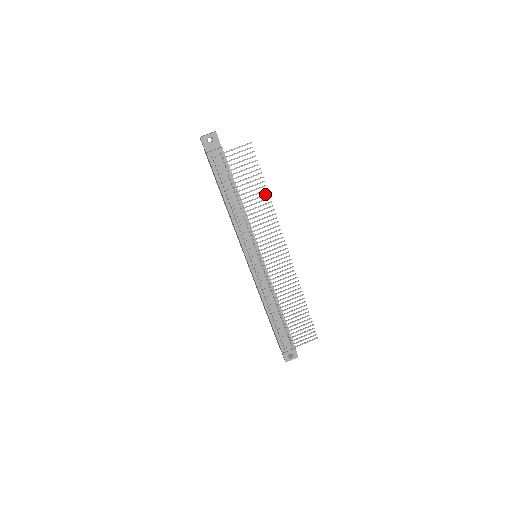
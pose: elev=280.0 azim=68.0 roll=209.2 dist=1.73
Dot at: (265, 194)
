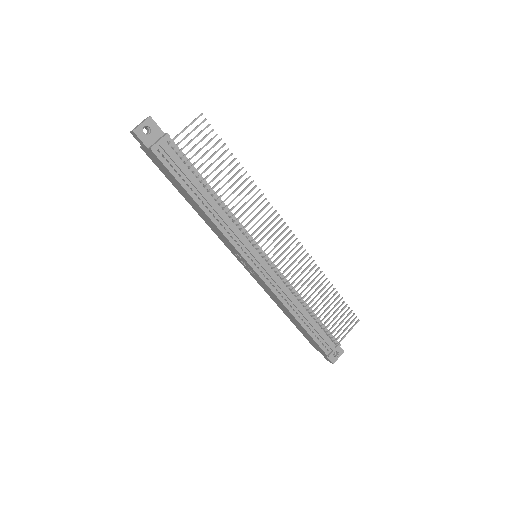
Dot at: occluded
